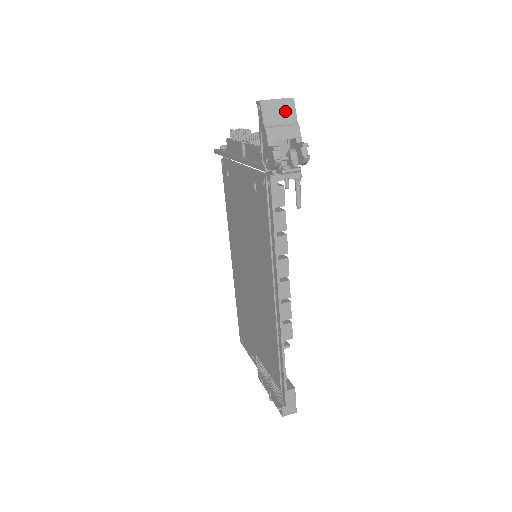
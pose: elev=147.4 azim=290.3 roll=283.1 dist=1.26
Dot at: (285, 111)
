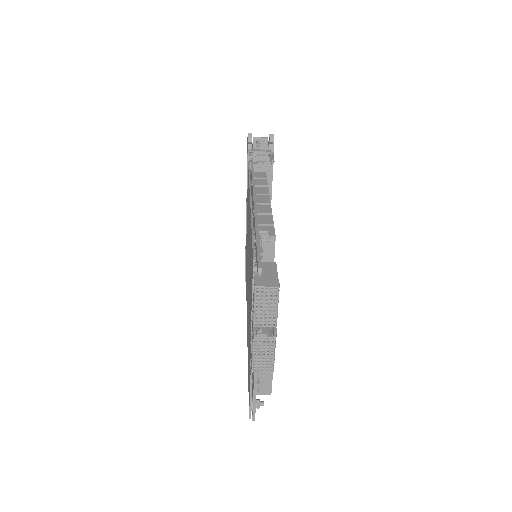
Dot at: occluded
